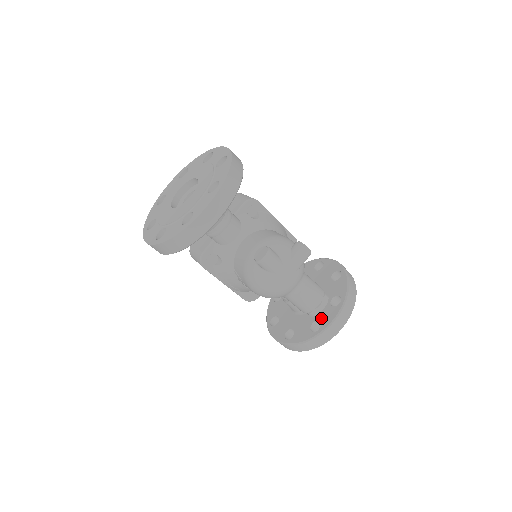
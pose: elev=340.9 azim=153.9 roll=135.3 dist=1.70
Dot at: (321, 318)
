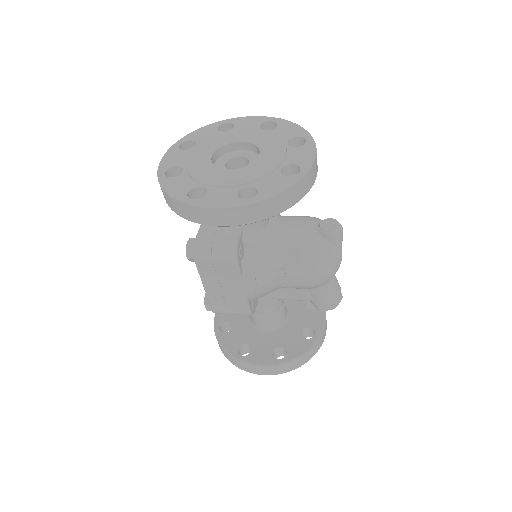
Dot at: (309, 323)
